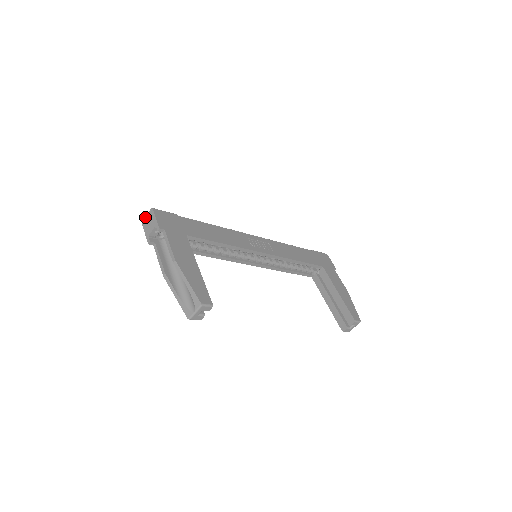
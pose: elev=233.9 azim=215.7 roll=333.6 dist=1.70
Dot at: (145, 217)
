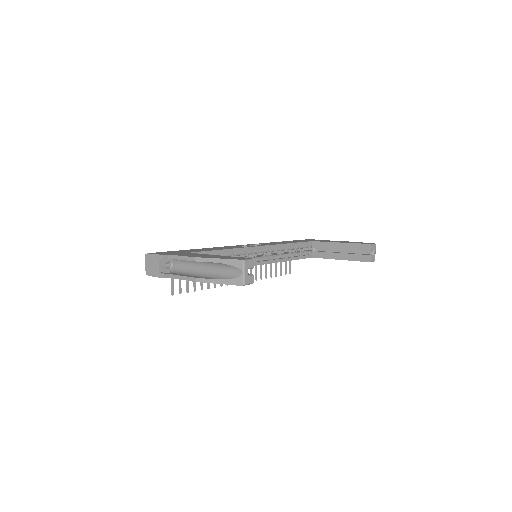
Dot at: (145, 267)
